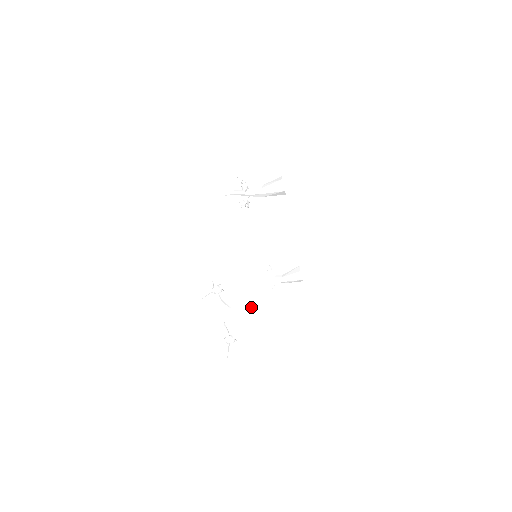
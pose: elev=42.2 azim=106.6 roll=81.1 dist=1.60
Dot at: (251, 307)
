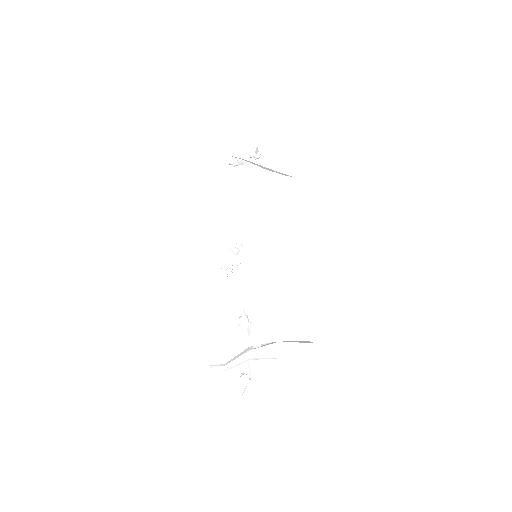
Dot at: (280, 355)
